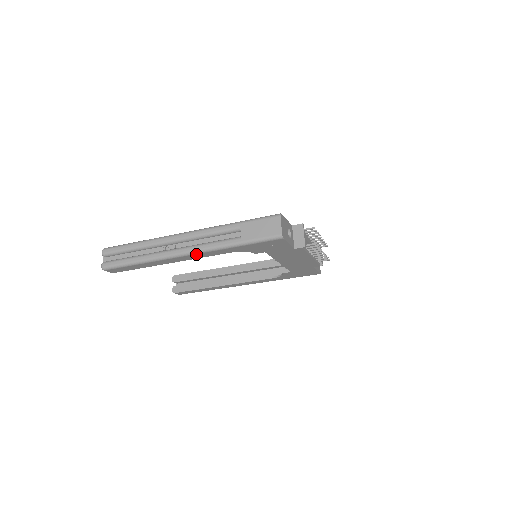
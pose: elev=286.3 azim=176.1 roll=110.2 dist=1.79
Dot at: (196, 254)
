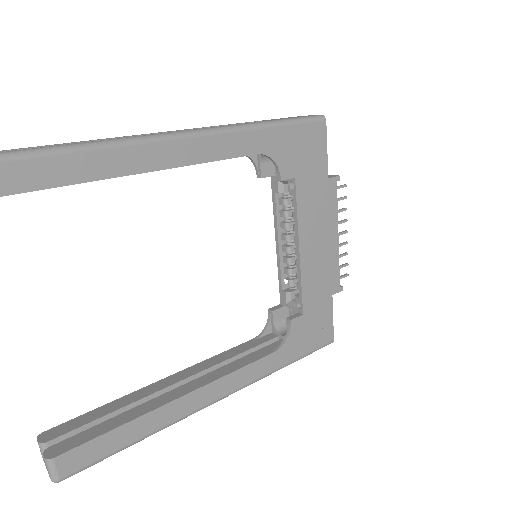
Dot at: (203, 137)
